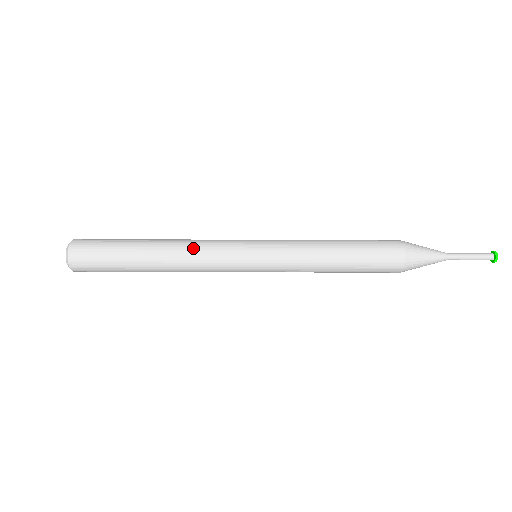
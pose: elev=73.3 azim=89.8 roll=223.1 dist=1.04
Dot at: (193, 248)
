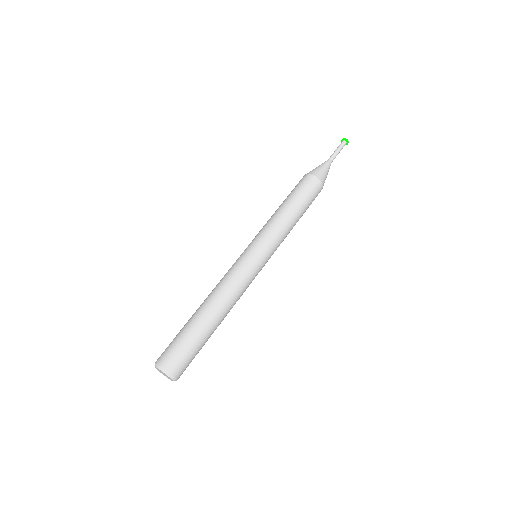
Dot at: (222, 283)
